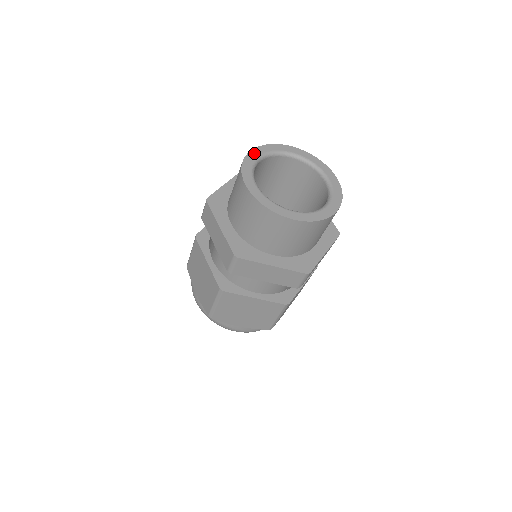
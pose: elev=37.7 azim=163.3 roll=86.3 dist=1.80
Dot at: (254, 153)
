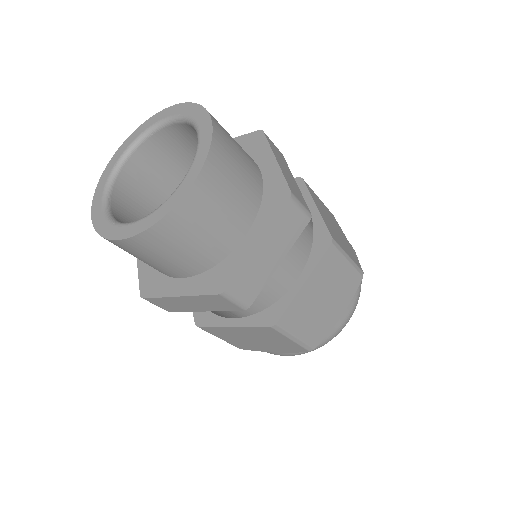
Dot at: (118, 152)
